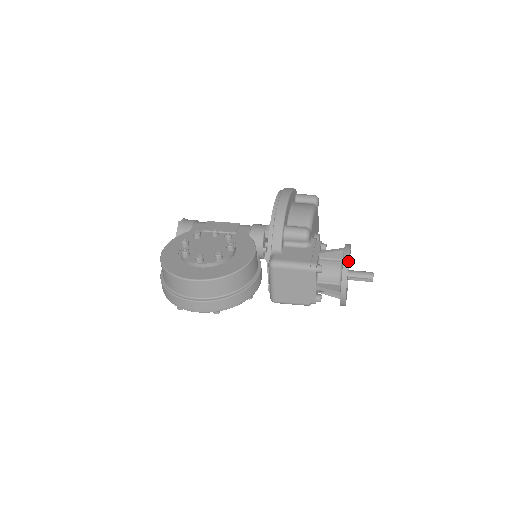
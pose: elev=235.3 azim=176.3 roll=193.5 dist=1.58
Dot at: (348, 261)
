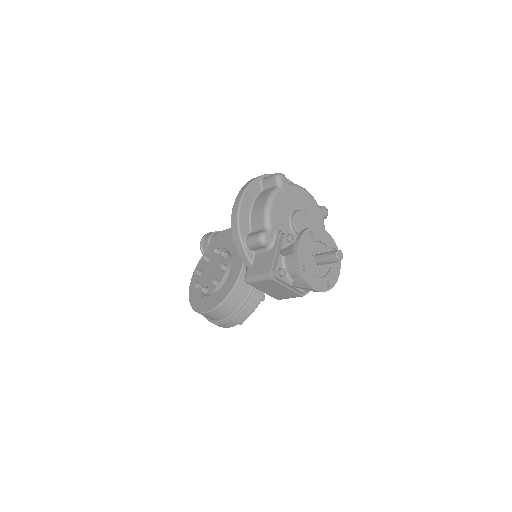
Dot at: (296, 261)
